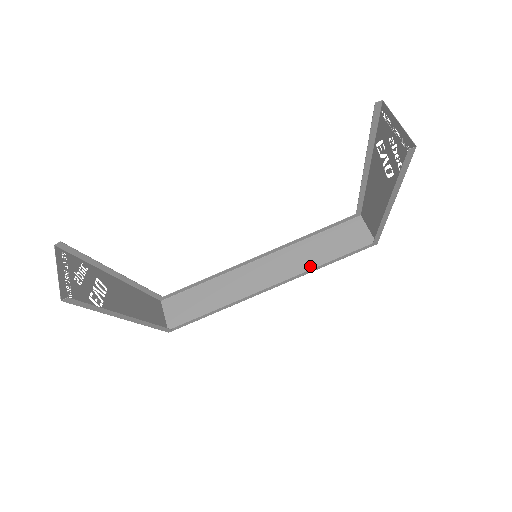
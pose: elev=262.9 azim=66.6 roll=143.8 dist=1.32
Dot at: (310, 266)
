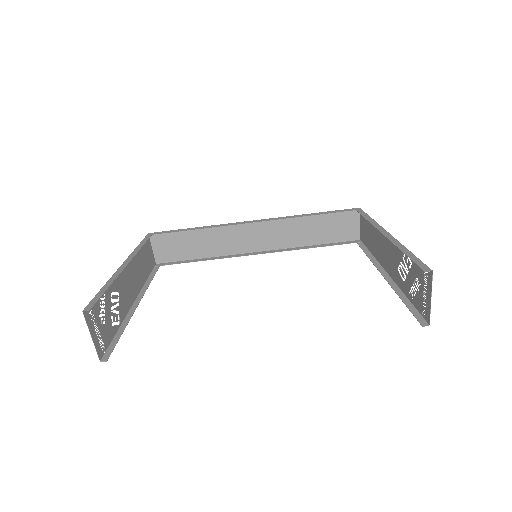
Dot at: (297, 242)
